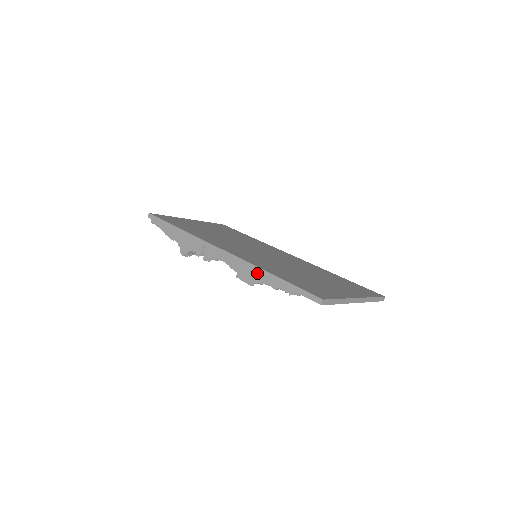
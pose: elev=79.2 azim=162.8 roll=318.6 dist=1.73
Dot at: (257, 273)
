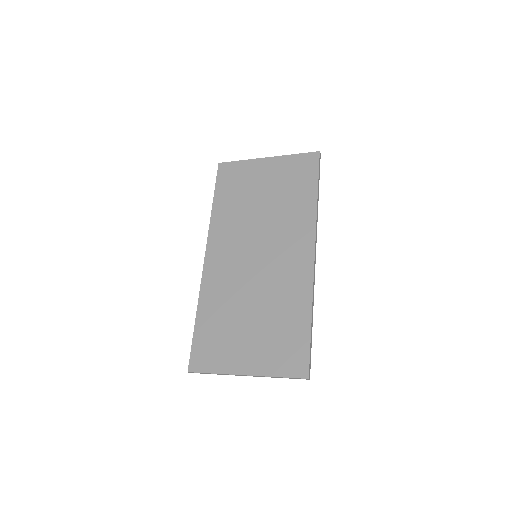
Dot at: occluded
